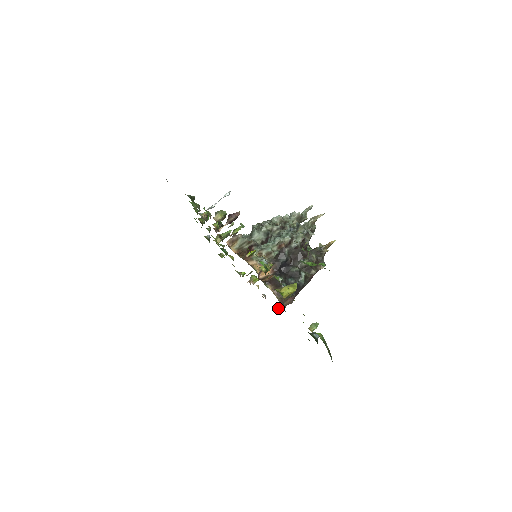
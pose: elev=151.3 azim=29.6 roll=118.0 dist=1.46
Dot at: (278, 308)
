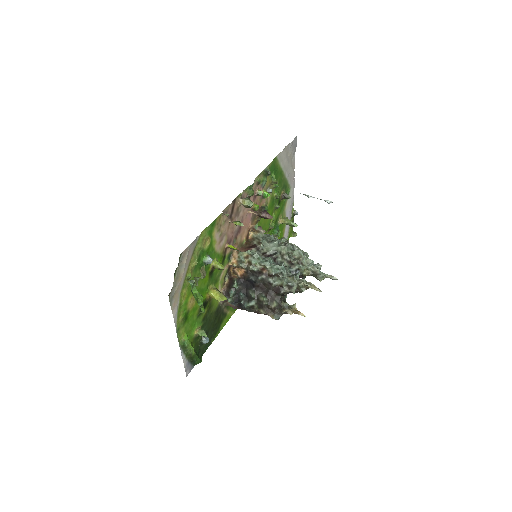
Dot at: occluded
